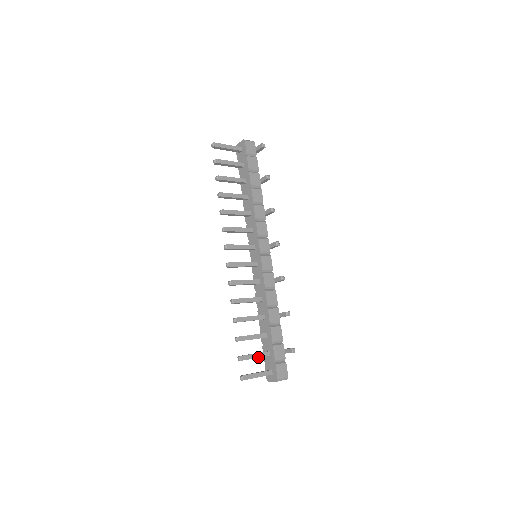
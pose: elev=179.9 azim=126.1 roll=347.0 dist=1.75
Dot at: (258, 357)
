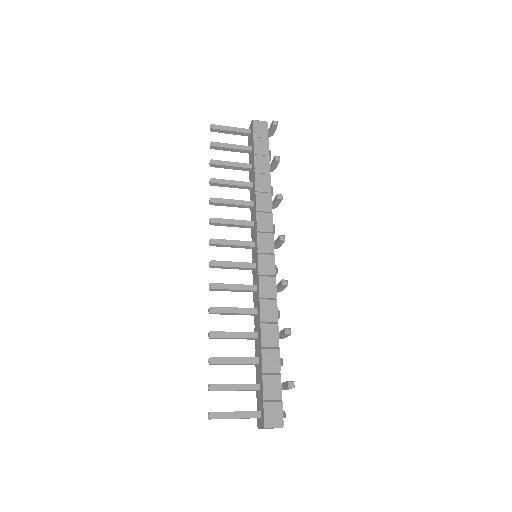
Dot at: (240, 389)
